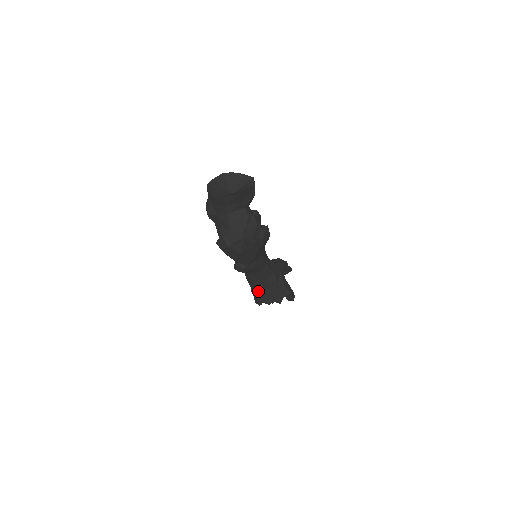
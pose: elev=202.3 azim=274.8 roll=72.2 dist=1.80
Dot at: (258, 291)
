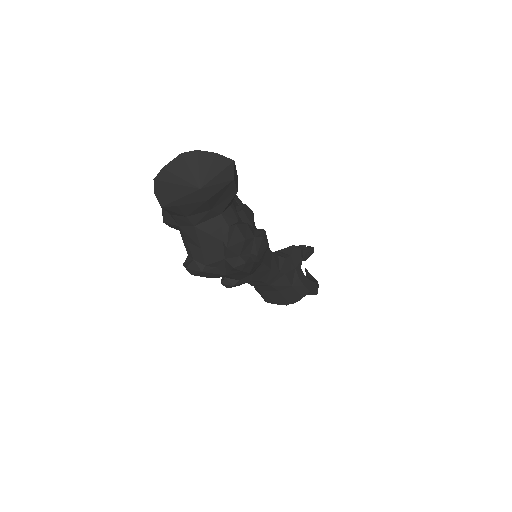
Dot at: (265, 293)
